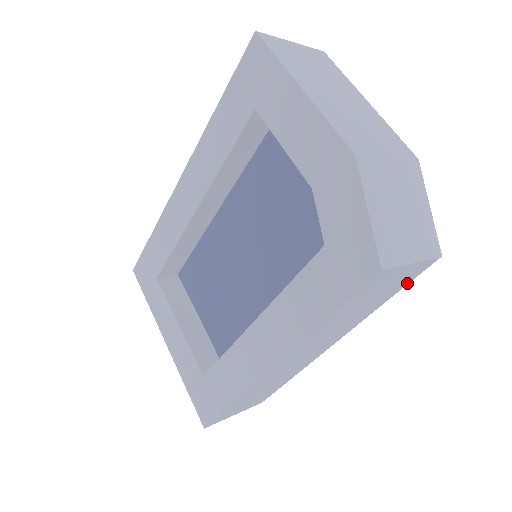
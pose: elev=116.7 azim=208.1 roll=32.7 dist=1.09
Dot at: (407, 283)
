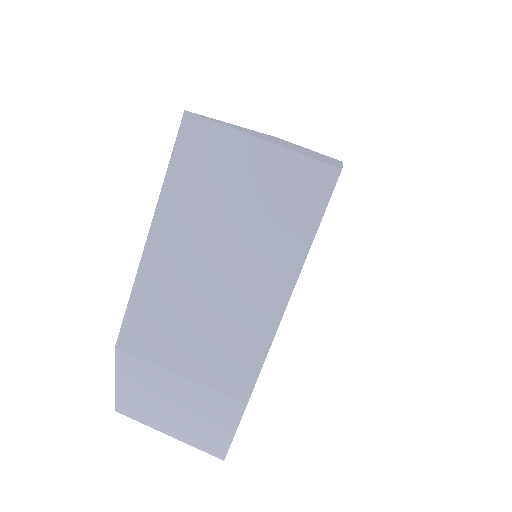
Dot at: occluded
